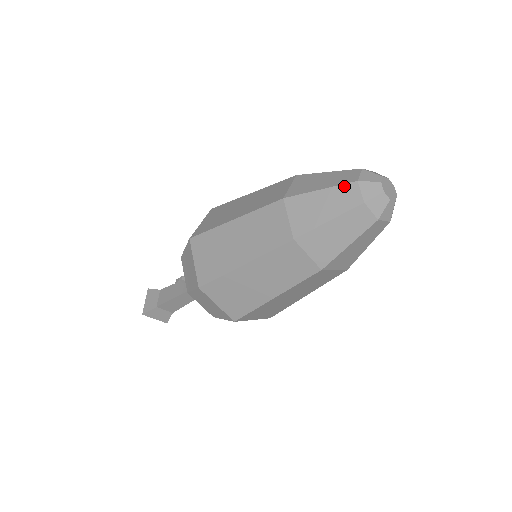
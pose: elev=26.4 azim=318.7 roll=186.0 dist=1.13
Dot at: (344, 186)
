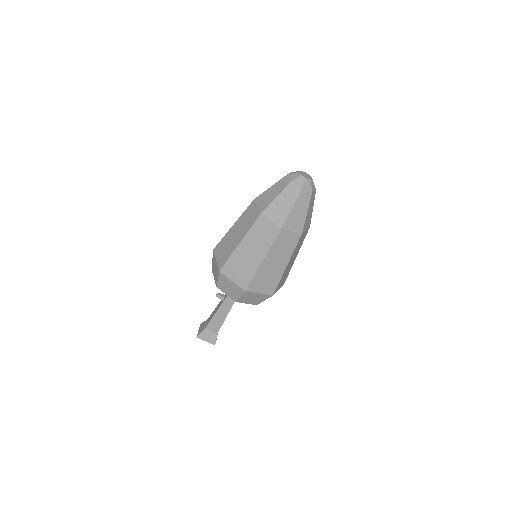
Dot at: (281, 180)
